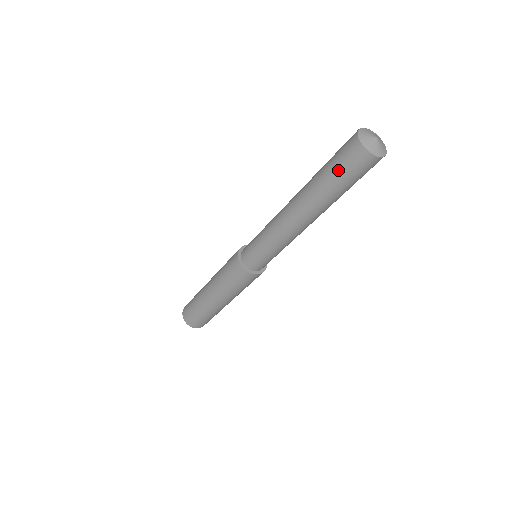
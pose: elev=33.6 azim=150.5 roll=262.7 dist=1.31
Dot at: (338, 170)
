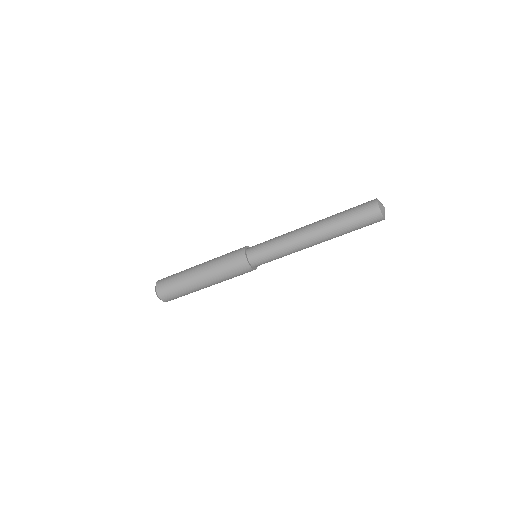
Dot at: (355, 211)
